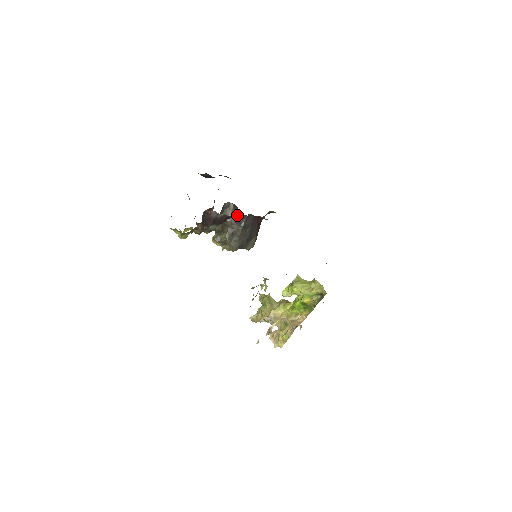
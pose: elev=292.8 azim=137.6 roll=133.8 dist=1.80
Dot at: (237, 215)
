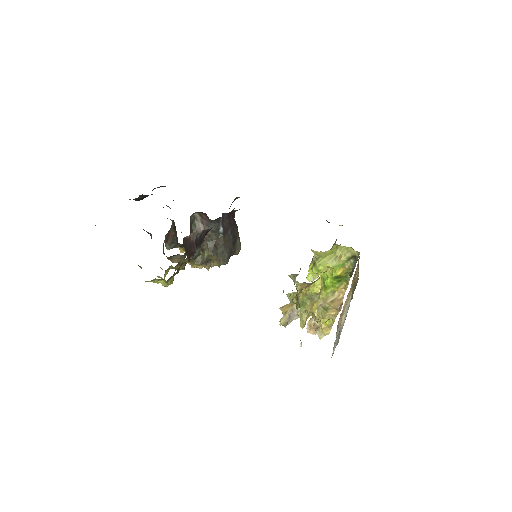
Dot at: (210, 223)
